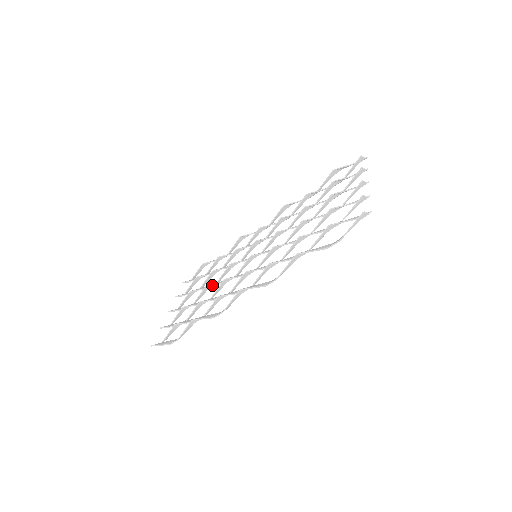
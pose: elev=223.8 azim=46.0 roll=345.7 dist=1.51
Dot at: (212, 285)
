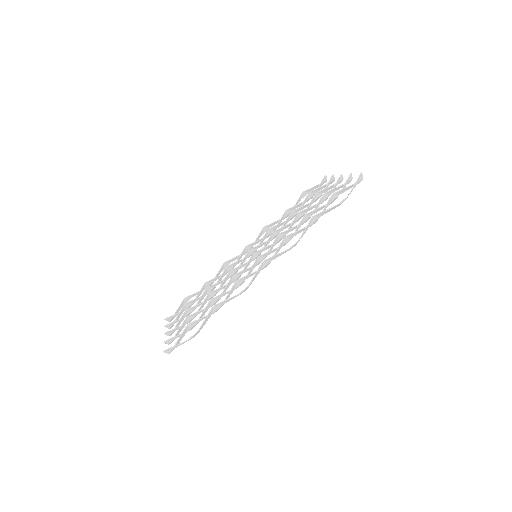
Dot at: (213, 294)
